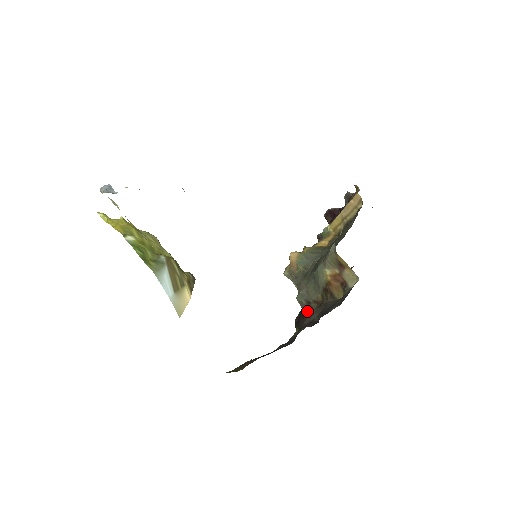
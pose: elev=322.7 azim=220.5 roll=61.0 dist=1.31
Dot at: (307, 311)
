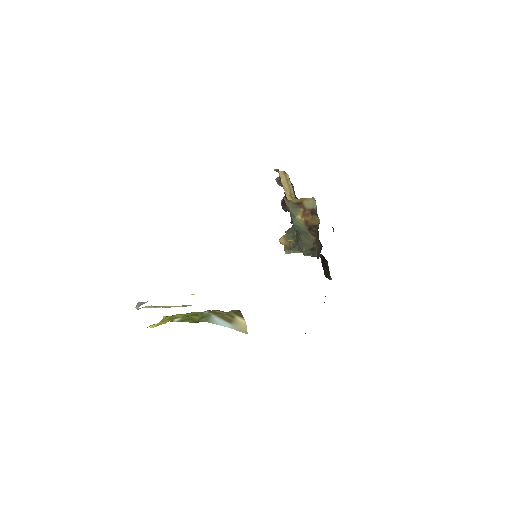
Dot at: (315, 253)
